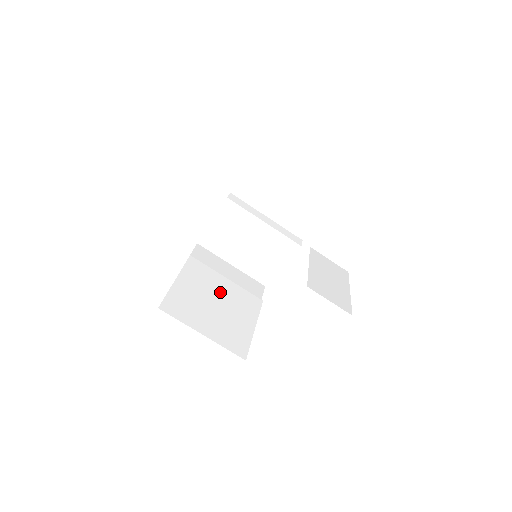
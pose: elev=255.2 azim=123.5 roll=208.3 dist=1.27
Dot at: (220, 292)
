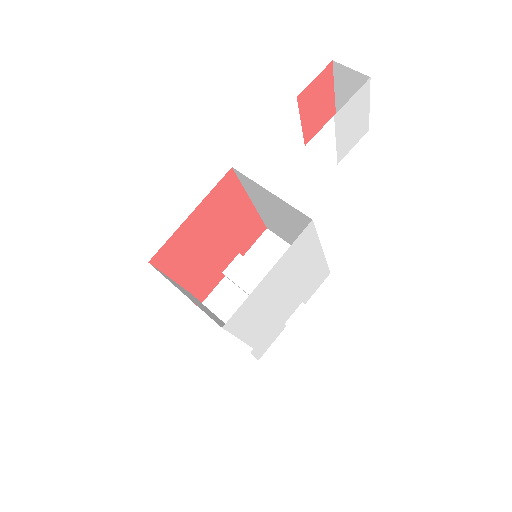
Dot at: (210, 312)
